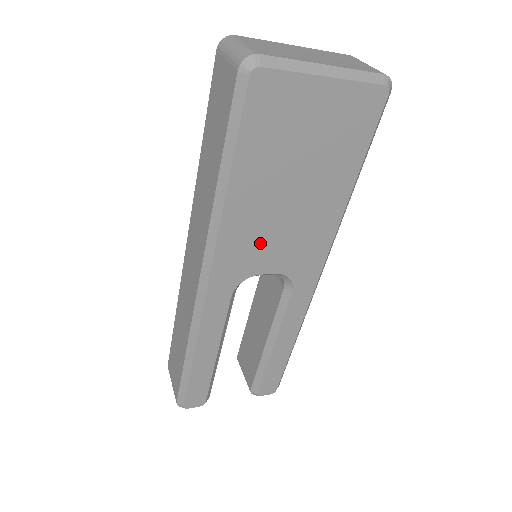
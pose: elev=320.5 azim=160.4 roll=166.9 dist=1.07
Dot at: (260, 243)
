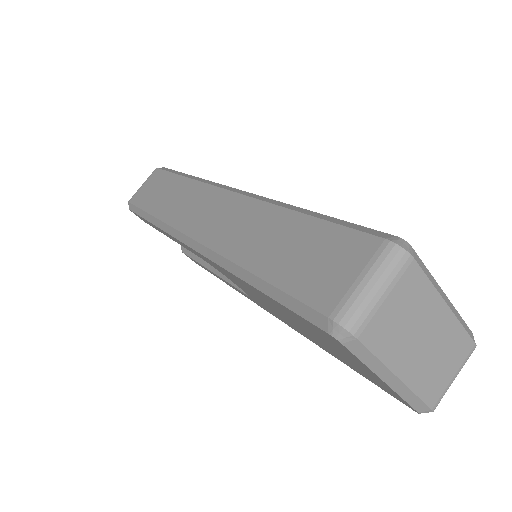
Dot at: (245, 288)
